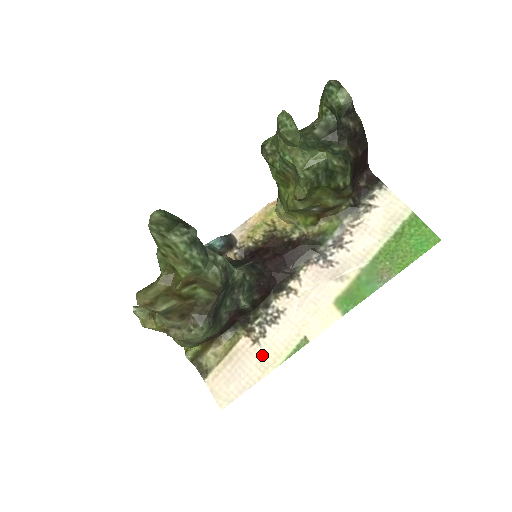
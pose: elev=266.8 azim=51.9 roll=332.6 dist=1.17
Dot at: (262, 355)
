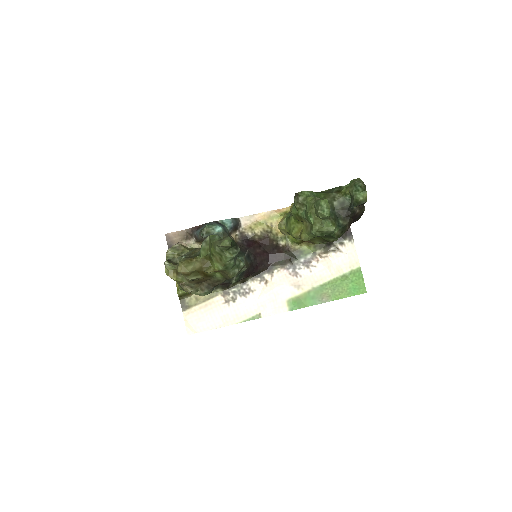
Dot at: (228, 313)
